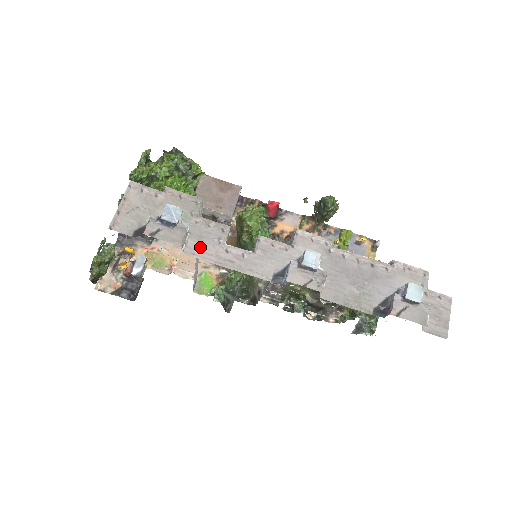
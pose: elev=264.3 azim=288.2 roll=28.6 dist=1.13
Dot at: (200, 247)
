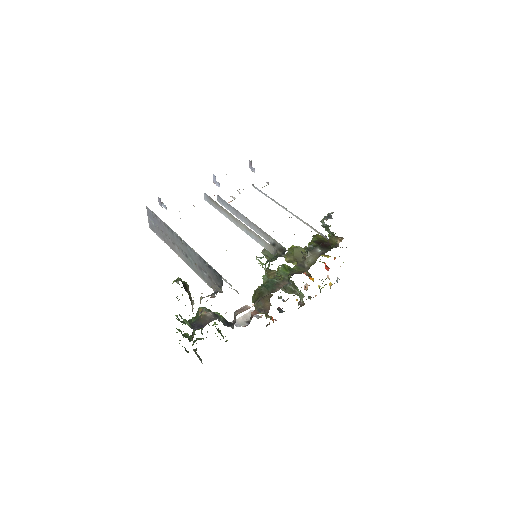
Dot at: occluded
